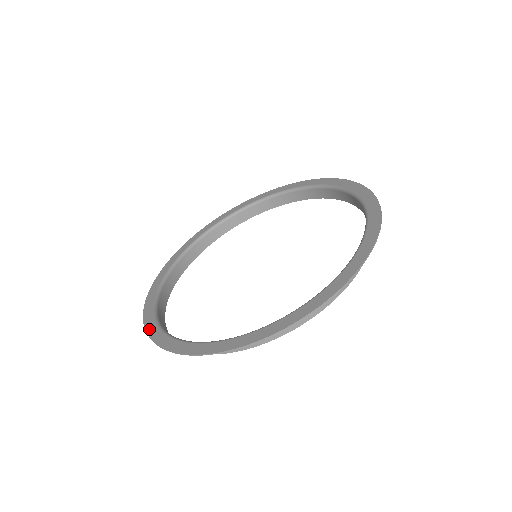
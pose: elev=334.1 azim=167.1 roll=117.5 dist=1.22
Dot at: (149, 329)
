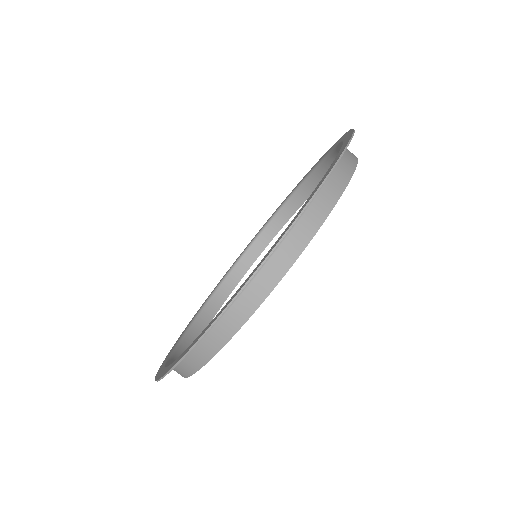
Dot at: (200, 307)
